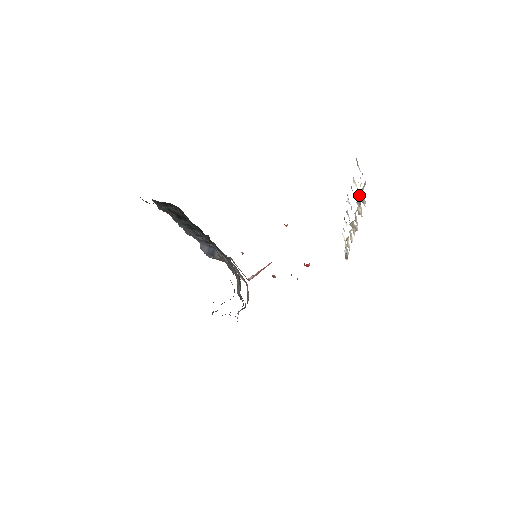
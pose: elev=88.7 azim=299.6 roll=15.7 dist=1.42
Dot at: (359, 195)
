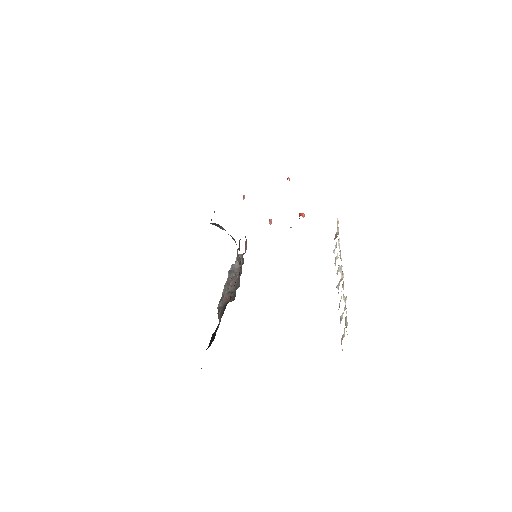
Dot at: (346, 298)
